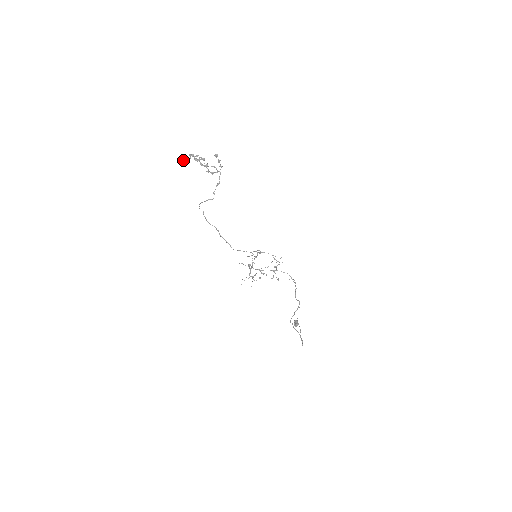
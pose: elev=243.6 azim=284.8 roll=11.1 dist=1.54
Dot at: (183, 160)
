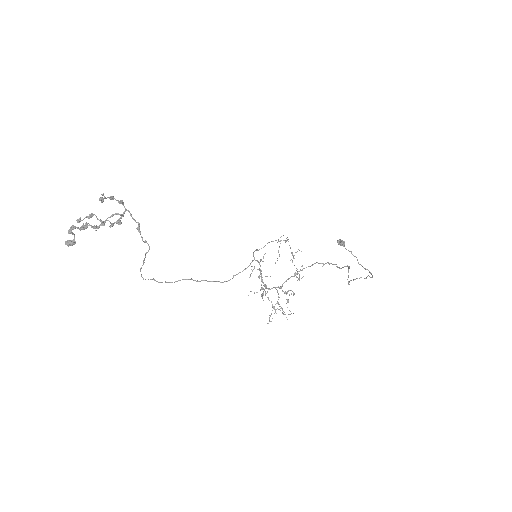
Dot at: (68, 244)
